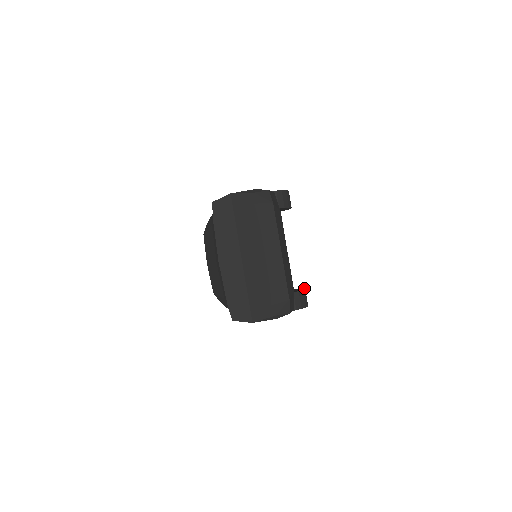
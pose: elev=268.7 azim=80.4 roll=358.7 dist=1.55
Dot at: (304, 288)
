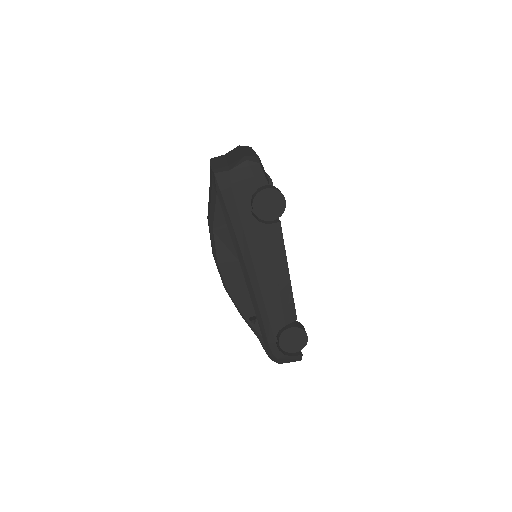
Dot at: occluded
